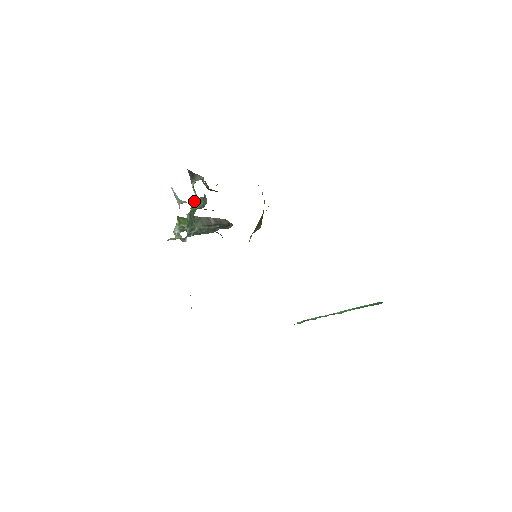
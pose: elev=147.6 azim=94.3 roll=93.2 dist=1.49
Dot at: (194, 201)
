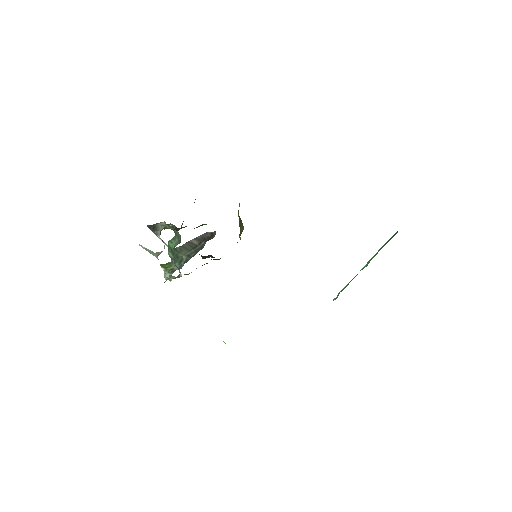
Dot at: (168, 244)
